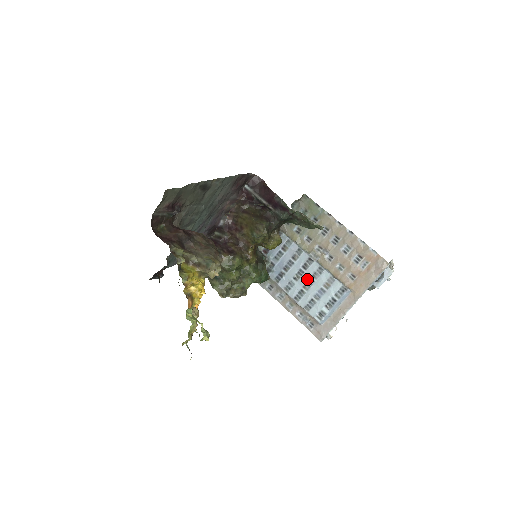
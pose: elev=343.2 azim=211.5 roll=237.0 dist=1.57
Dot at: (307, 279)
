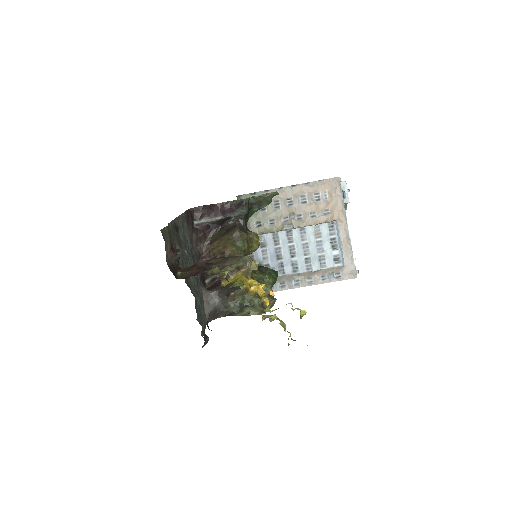
Dot at: (301, 247)
